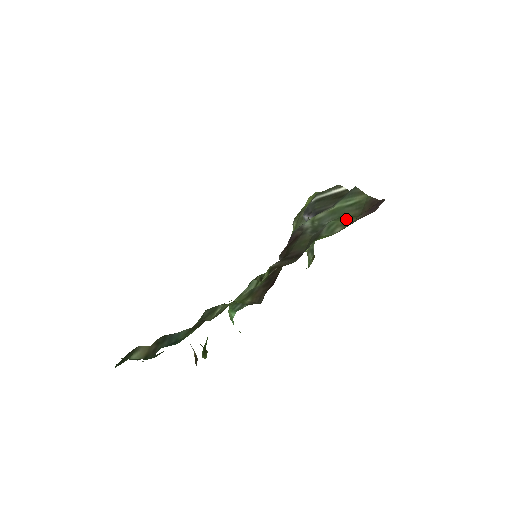
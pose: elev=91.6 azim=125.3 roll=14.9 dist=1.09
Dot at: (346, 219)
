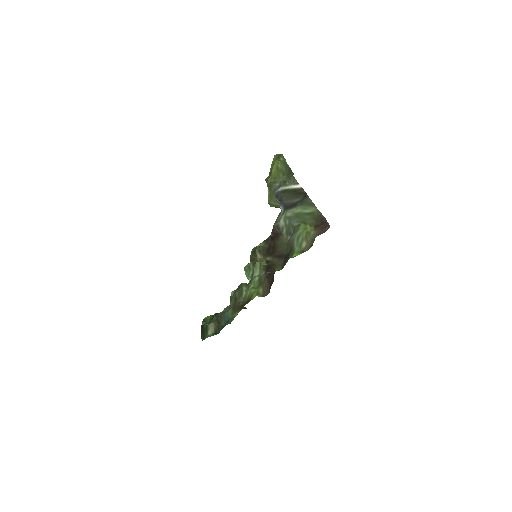
Dot at: (307, 230)
